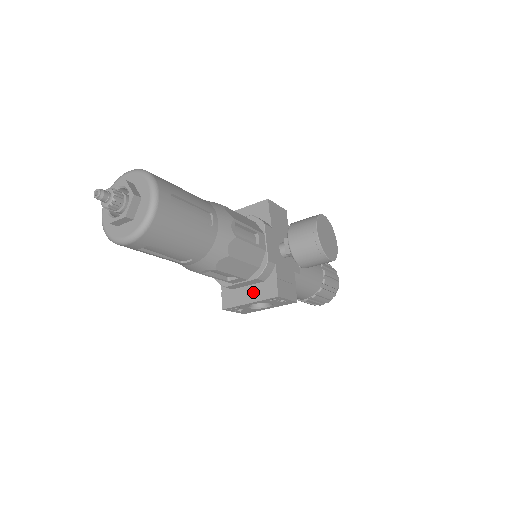
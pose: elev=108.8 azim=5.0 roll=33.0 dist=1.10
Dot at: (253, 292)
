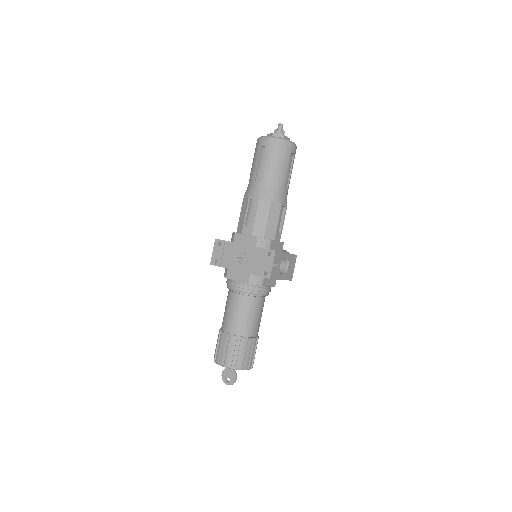
Dot at: occluded
